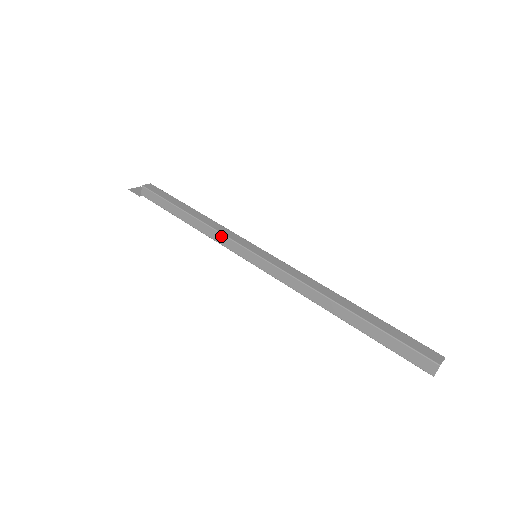
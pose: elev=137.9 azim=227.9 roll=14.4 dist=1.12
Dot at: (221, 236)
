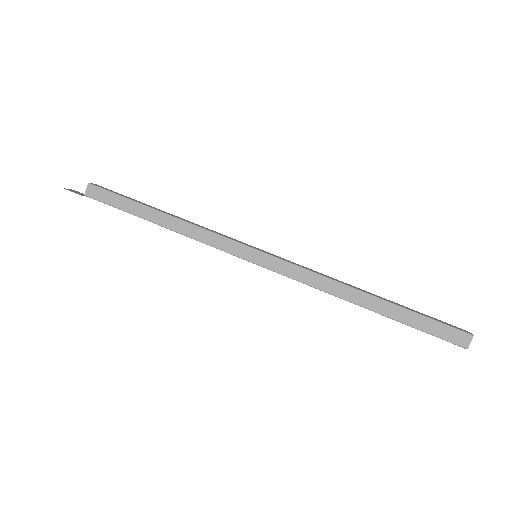
Dot at: (212, 235)
